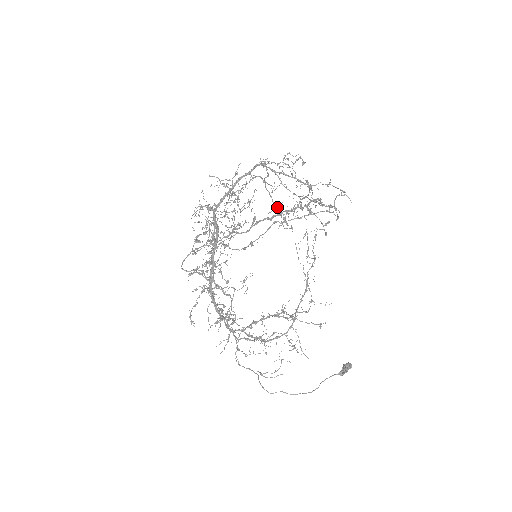
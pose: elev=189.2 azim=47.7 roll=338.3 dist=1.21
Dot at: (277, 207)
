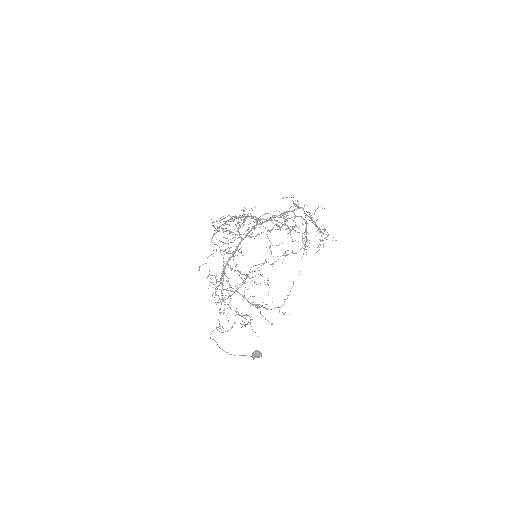
Dot at: (305, 242)
